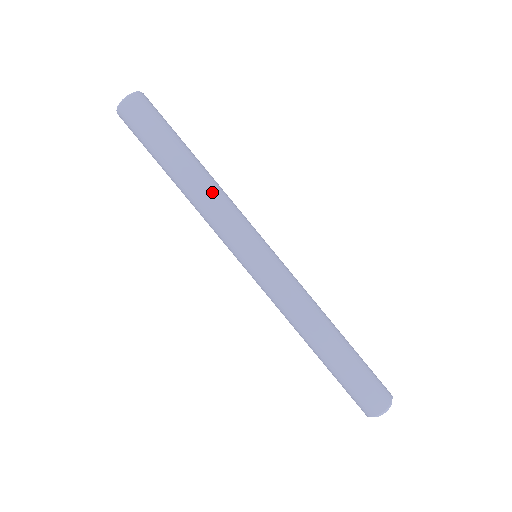
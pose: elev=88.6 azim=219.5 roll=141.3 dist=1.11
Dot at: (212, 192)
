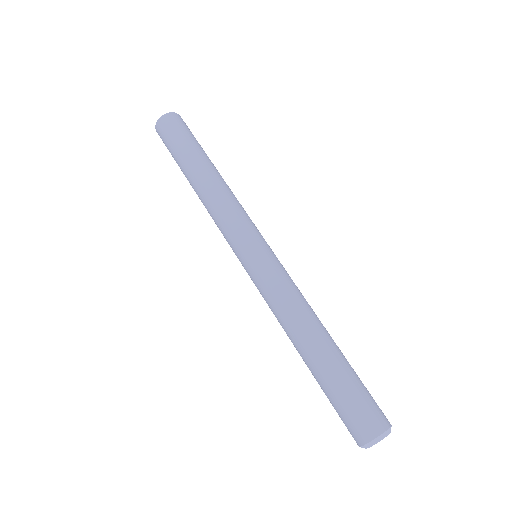
Dot at: (215, 194)
